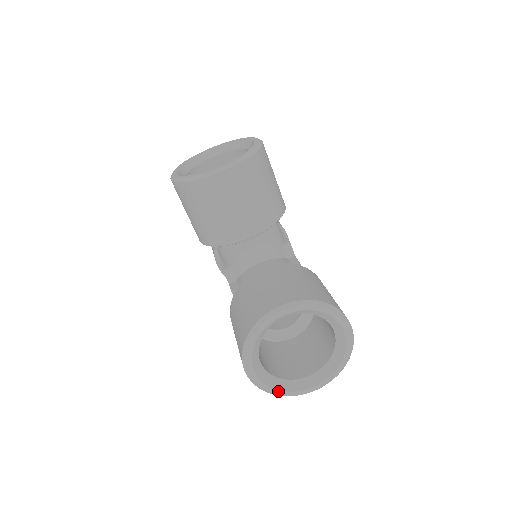
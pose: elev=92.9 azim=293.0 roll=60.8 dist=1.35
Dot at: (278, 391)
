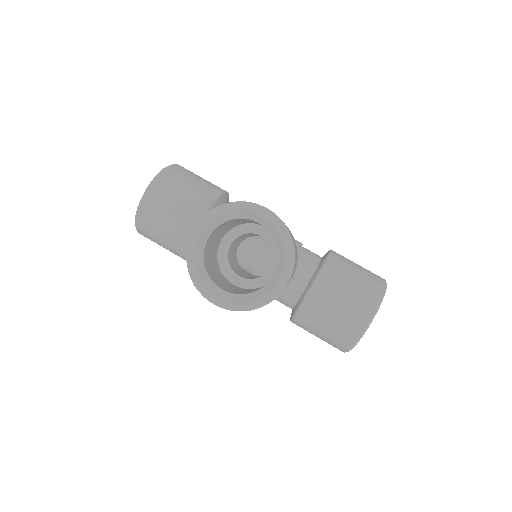
Dot at: occluded
